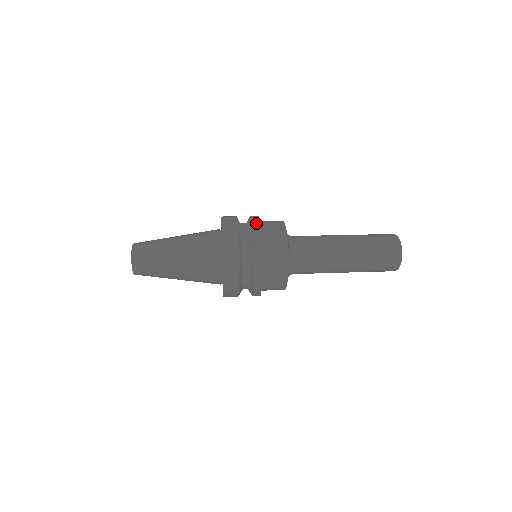
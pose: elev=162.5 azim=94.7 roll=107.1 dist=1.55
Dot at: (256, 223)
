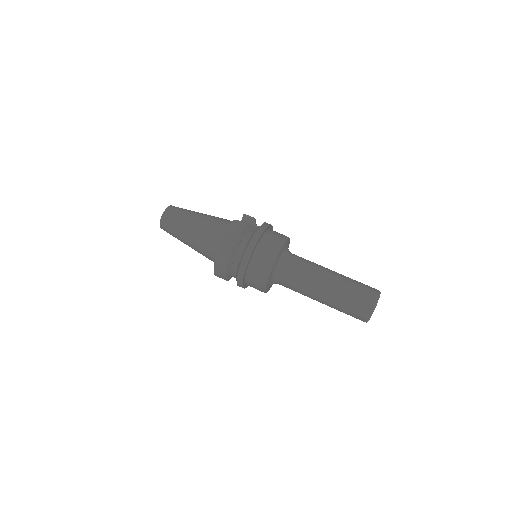
Dot at: (265, 225)
